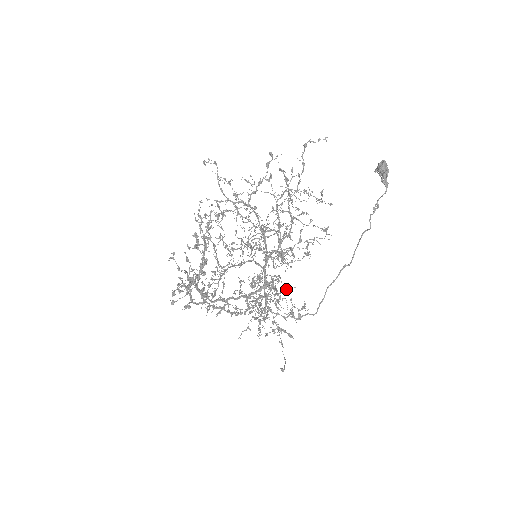
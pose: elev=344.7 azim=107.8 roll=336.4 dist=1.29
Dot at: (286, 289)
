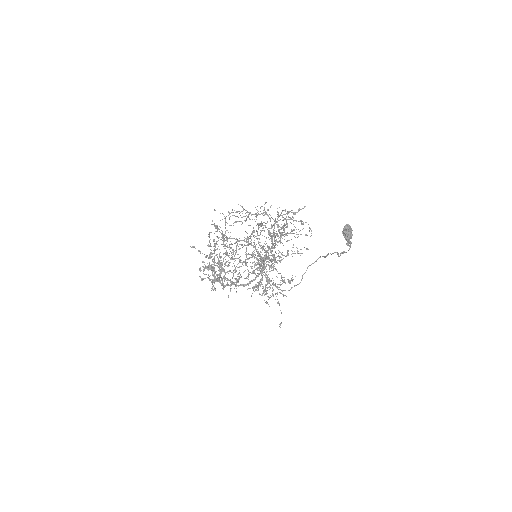
Dot at: occluded
